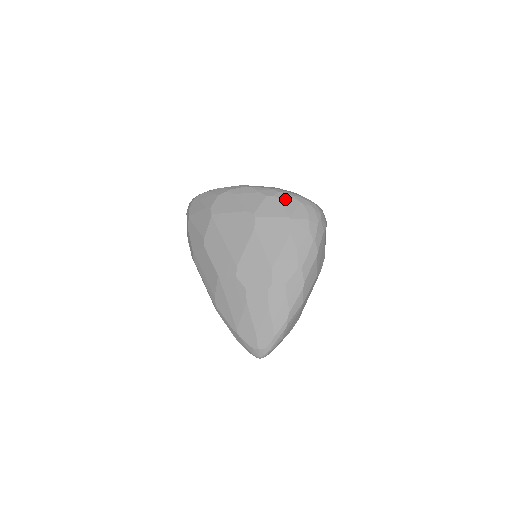
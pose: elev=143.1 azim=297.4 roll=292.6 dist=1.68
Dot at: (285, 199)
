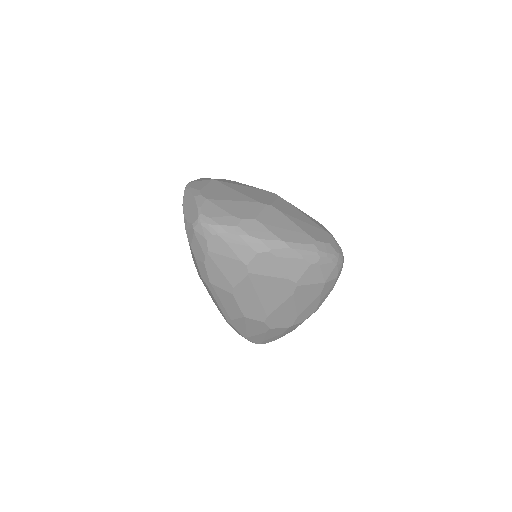
Dot at: (325, 265)
